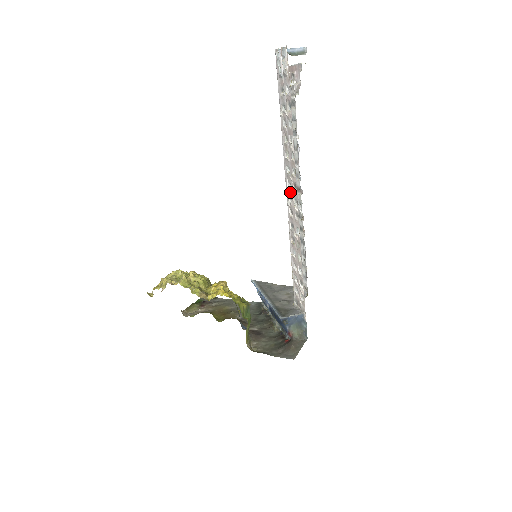
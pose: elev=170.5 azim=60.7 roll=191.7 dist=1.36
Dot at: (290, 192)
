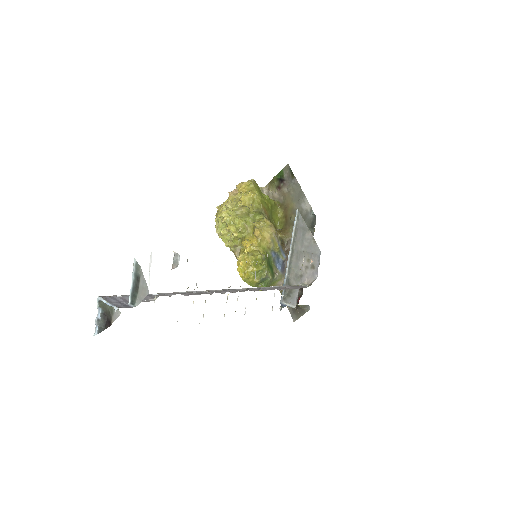
Dot at: occluded
